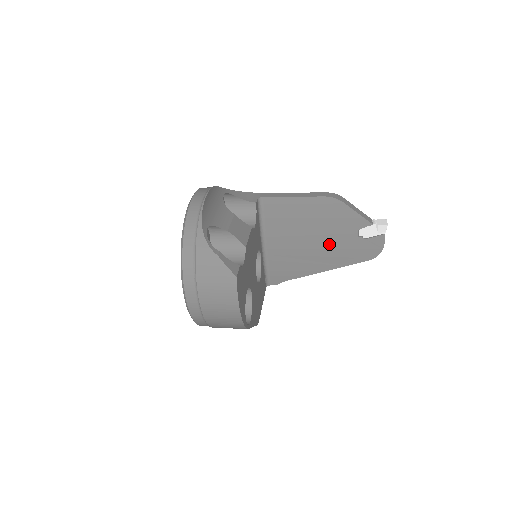
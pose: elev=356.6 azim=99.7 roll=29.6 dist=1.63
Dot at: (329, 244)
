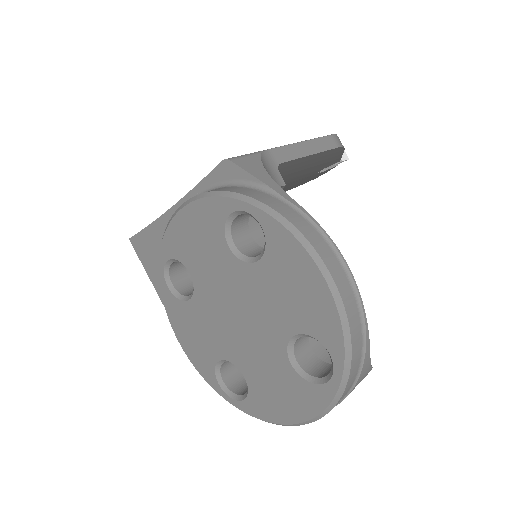
Dot at: (287, 186)
